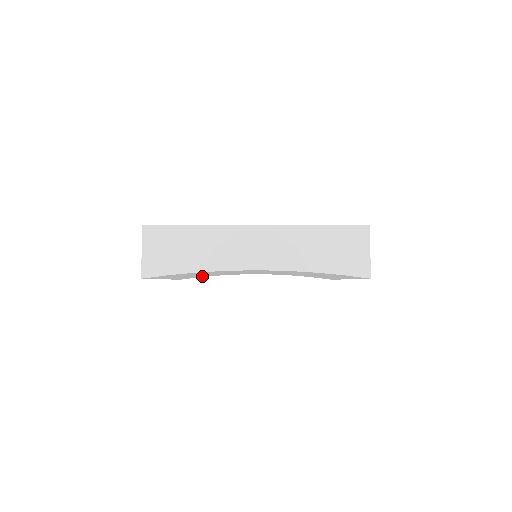
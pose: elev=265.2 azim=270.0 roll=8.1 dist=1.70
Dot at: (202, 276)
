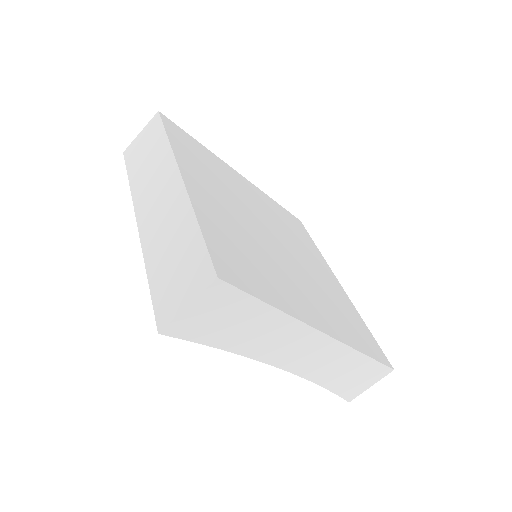
Dot at: occluded
